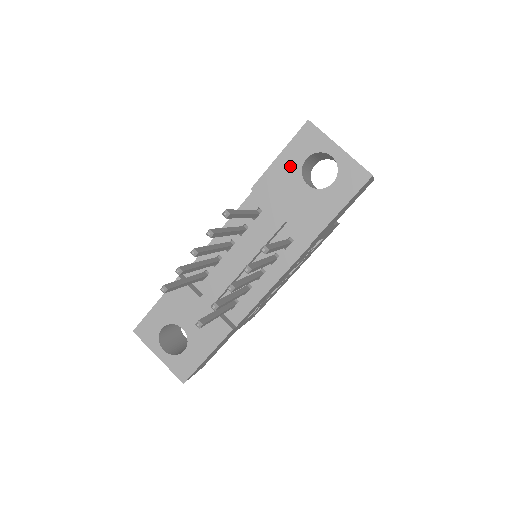
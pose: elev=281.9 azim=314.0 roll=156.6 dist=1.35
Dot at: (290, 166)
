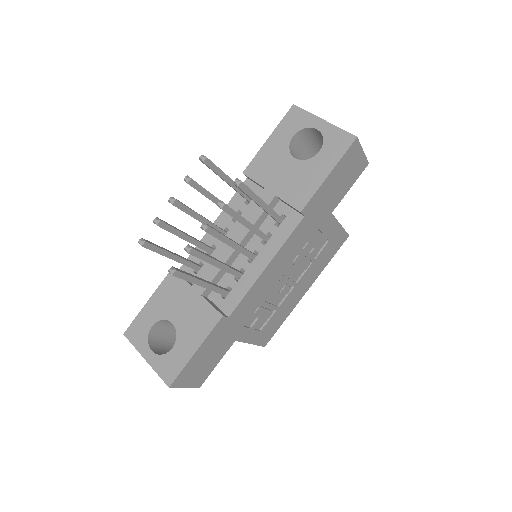
Dot at: (278, 146)
